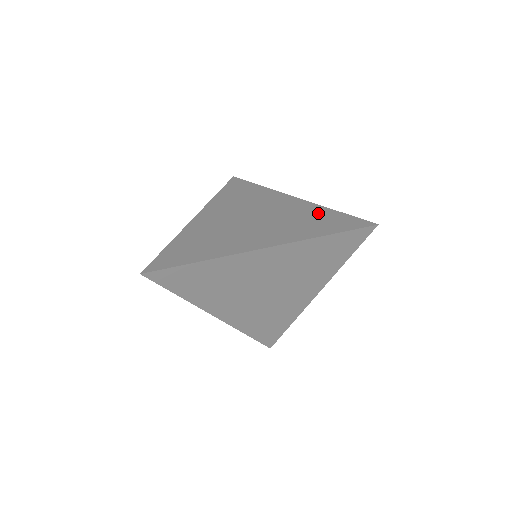
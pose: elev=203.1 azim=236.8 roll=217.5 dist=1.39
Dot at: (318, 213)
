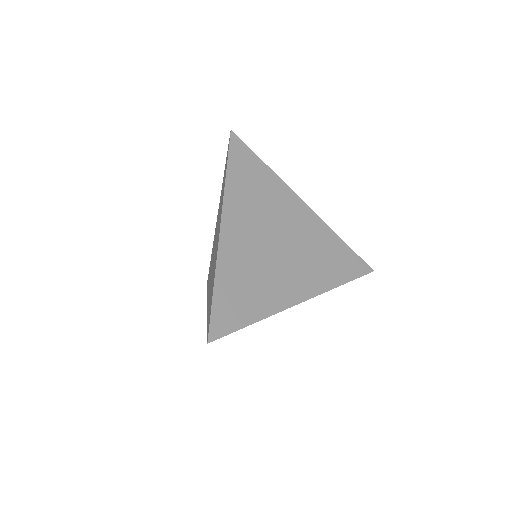
Dot at: (331, 243)
